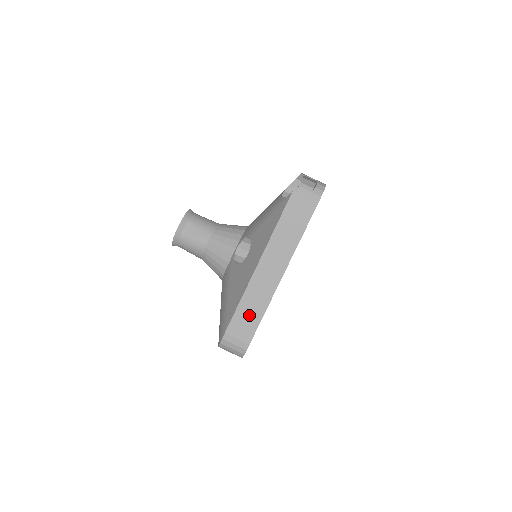
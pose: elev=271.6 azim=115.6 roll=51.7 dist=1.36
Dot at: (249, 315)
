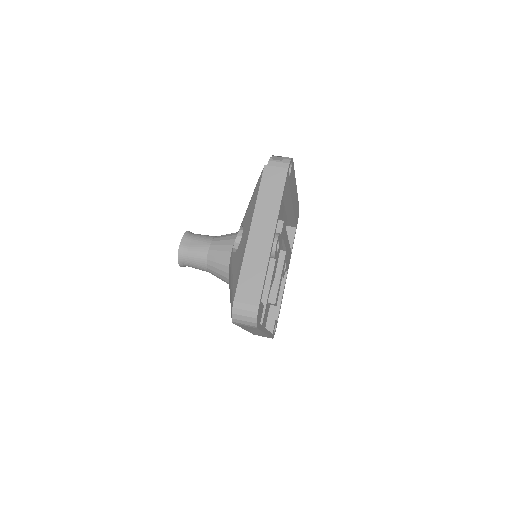
Dot at: (252, 278)
